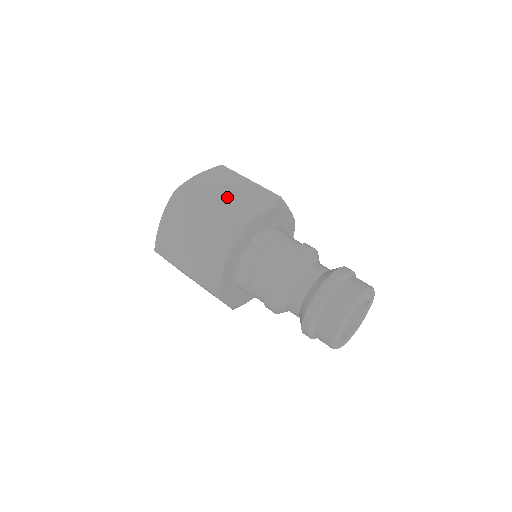
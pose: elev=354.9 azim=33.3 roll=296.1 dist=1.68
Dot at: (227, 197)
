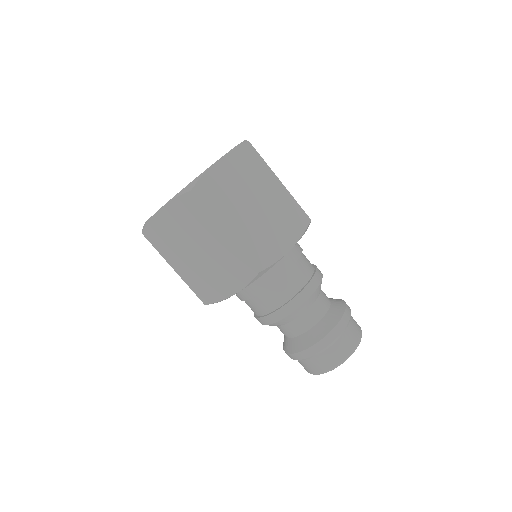
Dot at: occluded
